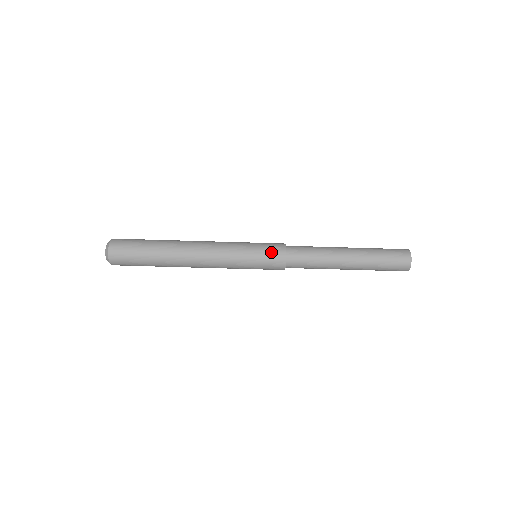
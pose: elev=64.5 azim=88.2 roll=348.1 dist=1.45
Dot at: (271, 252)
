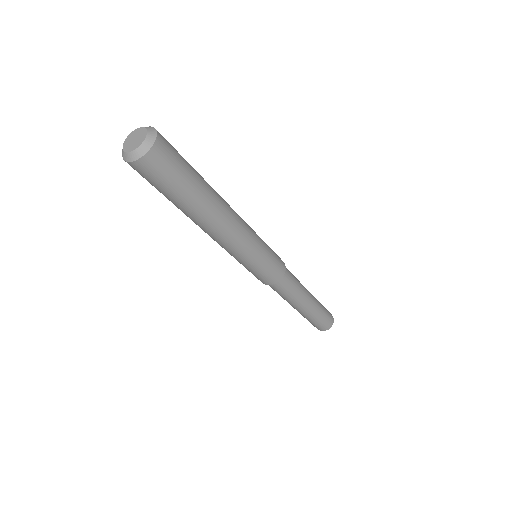
Dot at: (278, 261)
